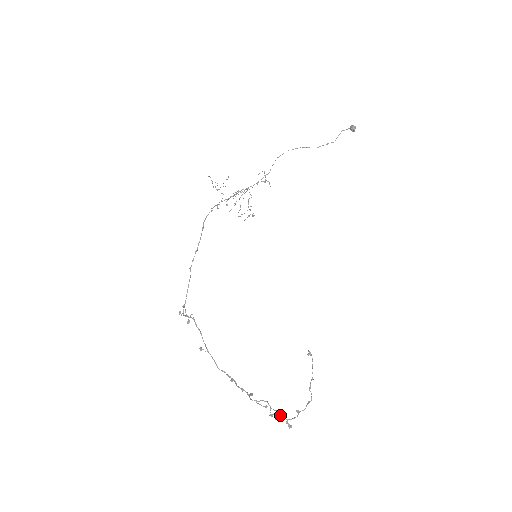
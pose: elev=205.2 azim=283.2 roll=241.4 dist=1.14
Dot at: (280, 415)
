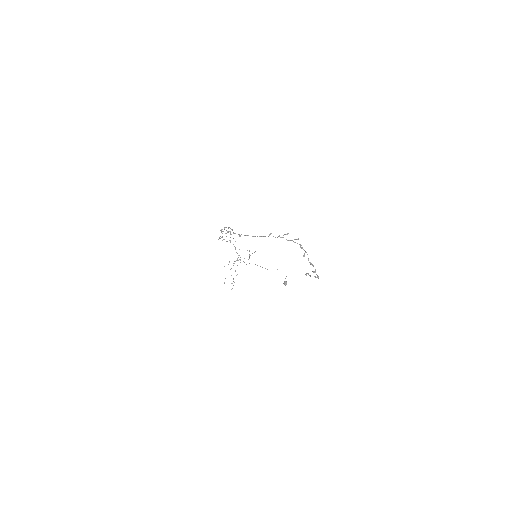
Dot at: (306, 252)
